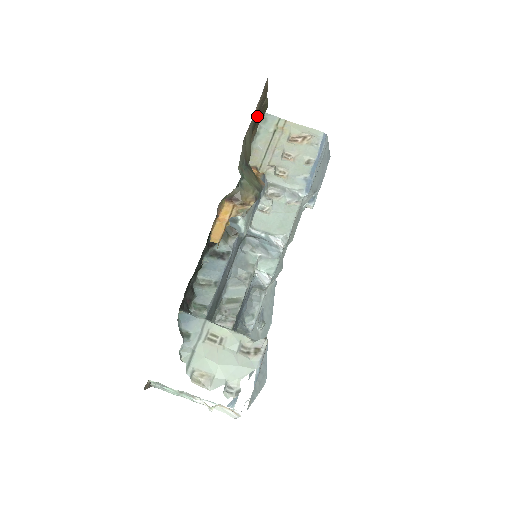
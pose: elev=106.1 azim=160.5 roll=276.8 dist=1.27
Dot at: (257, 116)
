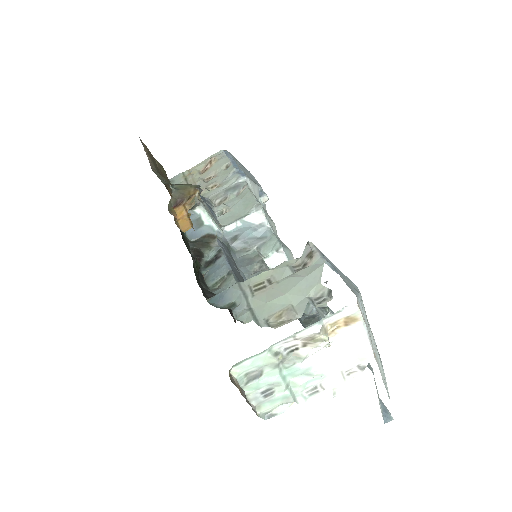
Dot at: occluded
